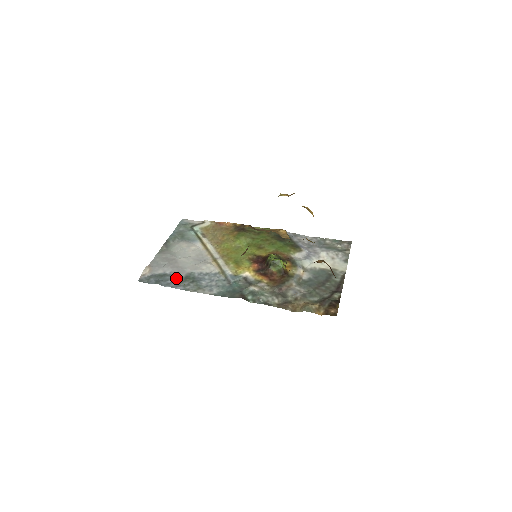
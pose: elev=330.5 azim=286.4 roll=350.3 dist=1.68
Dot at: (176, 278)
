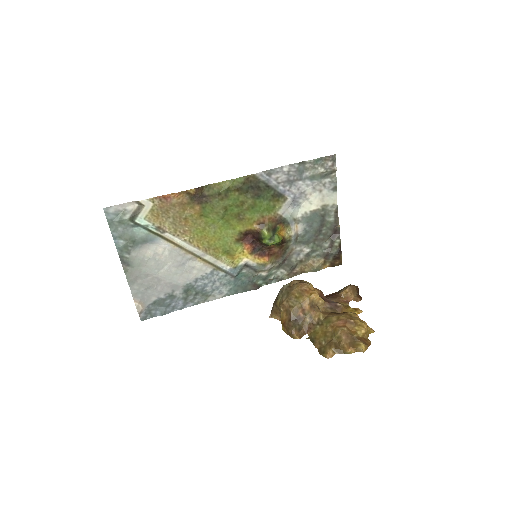
Dot at: (177, 298)
